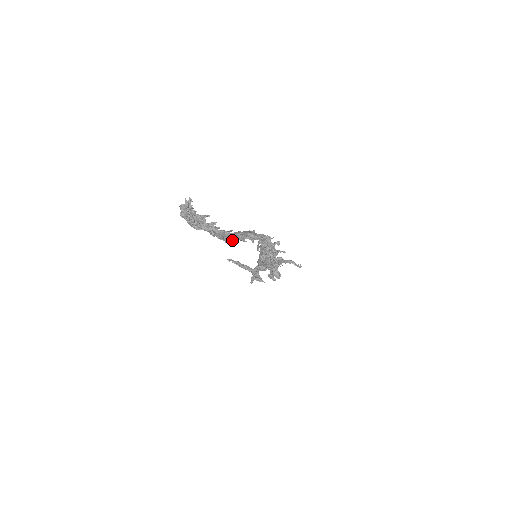
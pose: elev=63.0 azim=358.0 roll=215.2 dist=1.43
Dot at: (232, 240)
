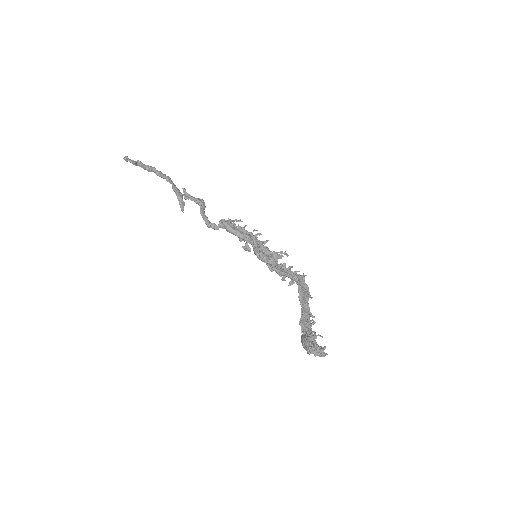
Dot at: (322, 337)
